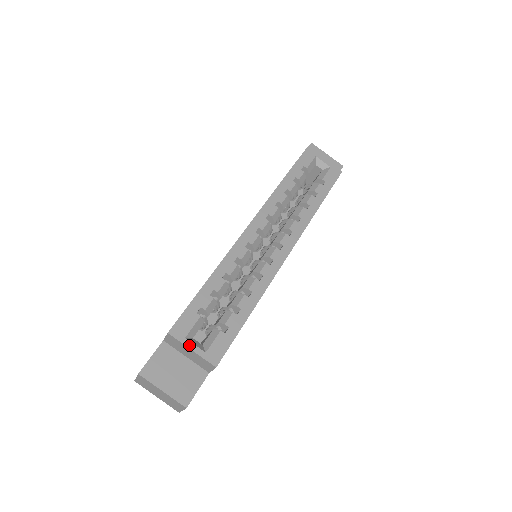
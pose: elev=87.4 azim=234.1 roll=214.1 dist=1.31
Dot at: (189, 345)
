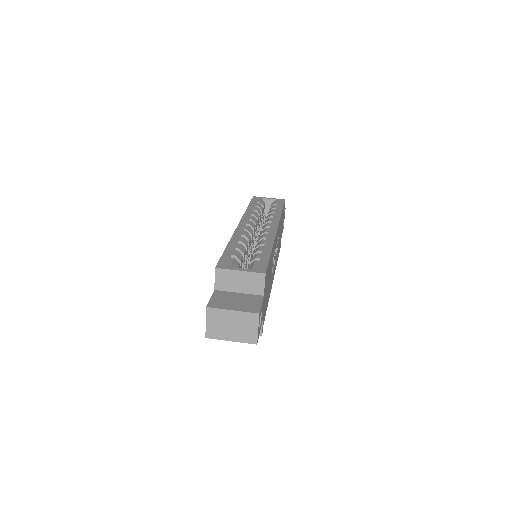
Dot at: (236, 269)
